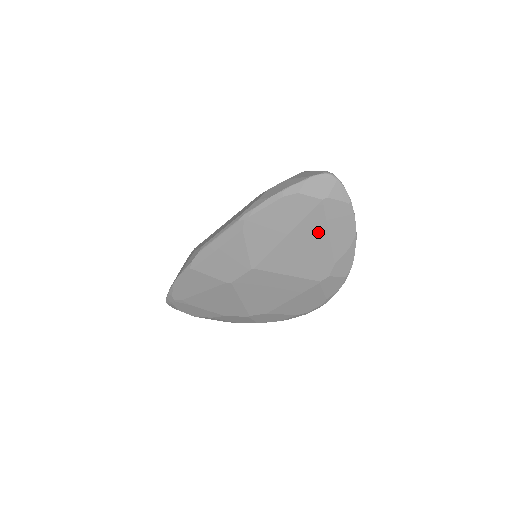
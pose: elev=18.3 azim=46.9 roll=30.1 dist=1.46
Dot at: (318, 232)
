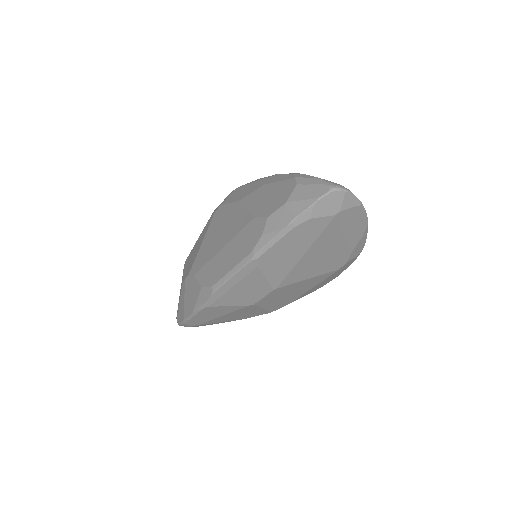
Dot at: (334, 239)
